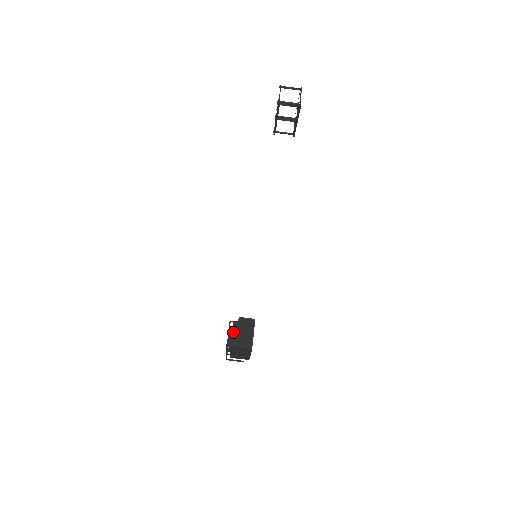
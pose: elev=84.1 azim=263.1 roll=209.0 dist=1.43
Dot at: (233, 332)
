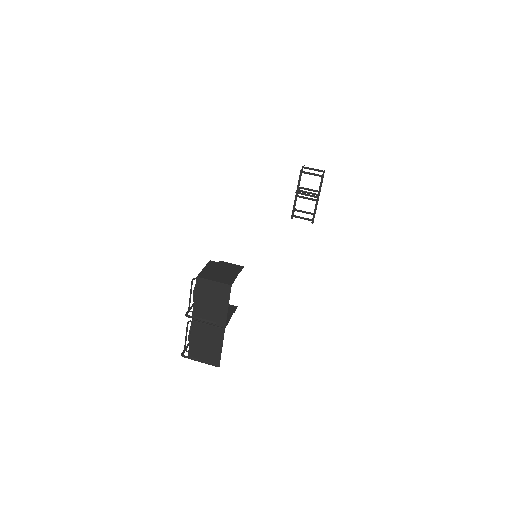
Dot at: (206, 267)
